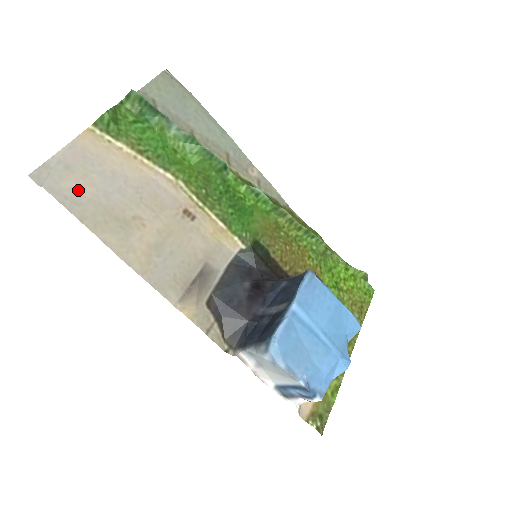
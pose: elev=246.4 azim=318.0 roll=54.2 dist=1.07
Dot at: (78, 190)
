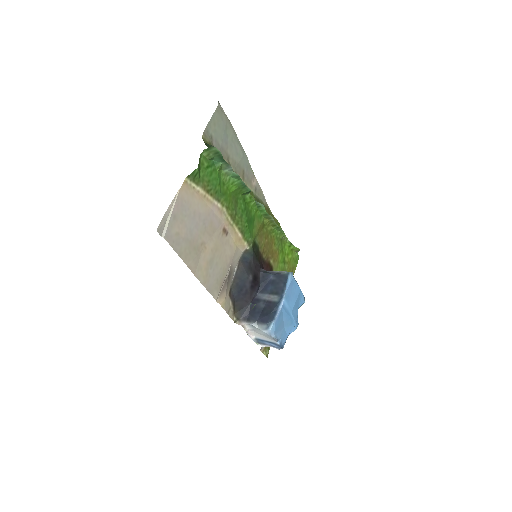
Dot at: (179, 233)
